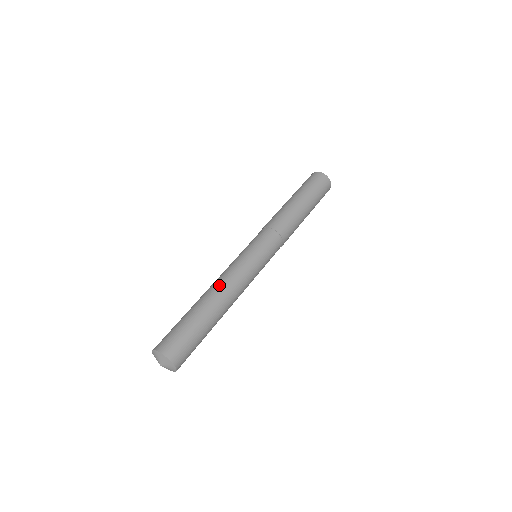
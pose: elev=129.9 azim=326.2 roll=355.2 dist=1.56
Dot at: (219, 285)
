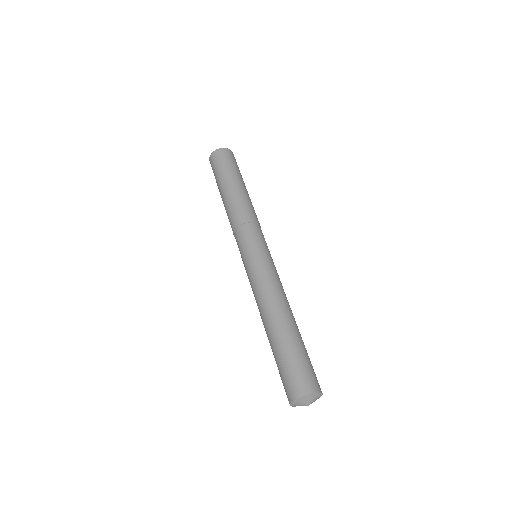
Dot at: (281, 300)
